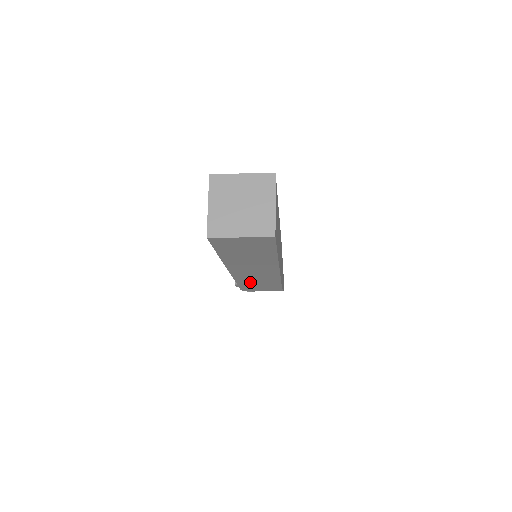
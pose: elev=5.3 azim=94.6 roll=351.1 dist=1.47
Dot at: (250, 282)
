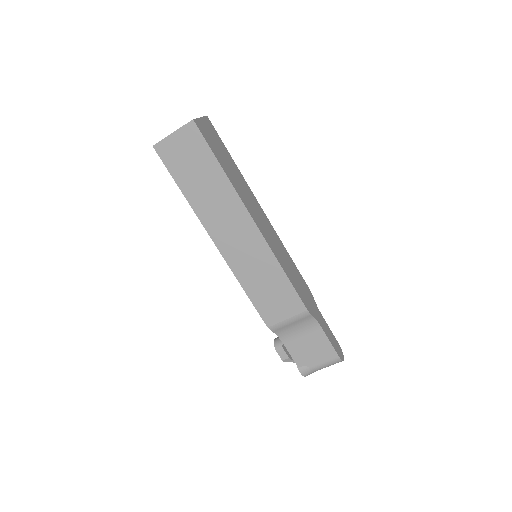
Dot at: (255, 283)
